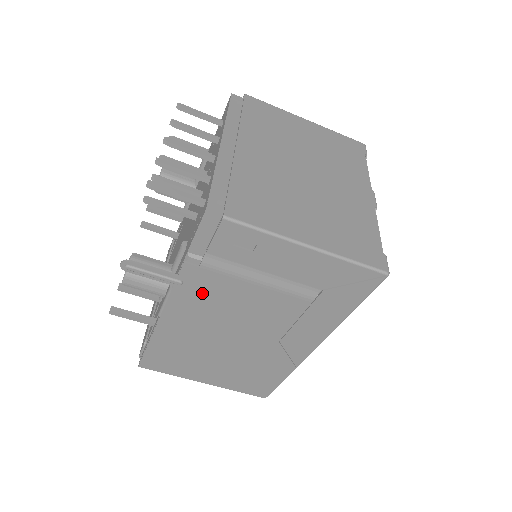
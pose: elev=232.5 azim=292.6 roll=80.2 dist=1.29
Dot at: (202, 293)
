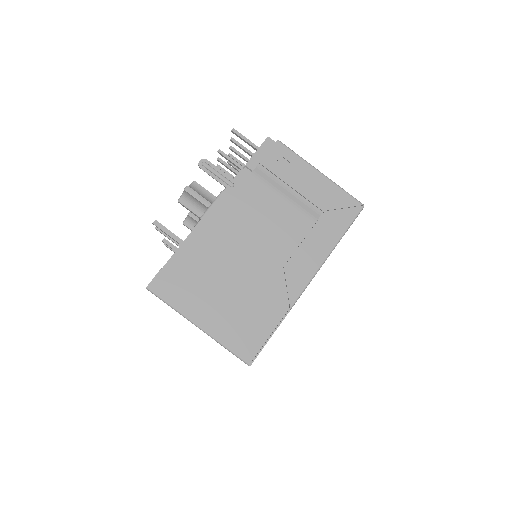
Dot at: (243, 199)
